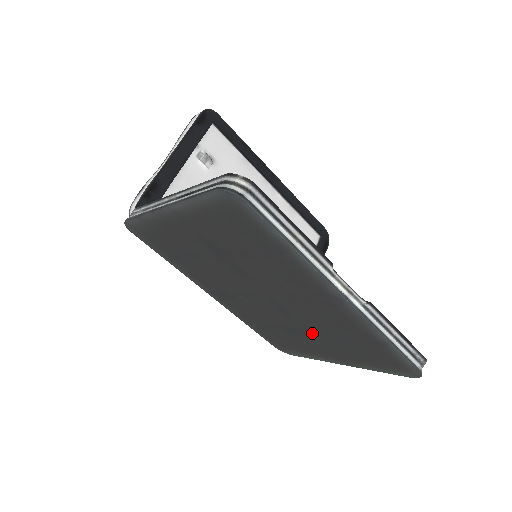
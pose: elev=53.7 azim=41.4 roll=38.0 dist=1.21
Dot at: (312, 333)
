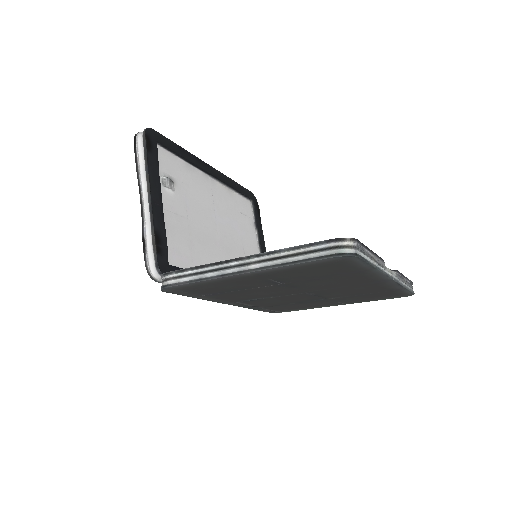
Dot at: (329, 299)
